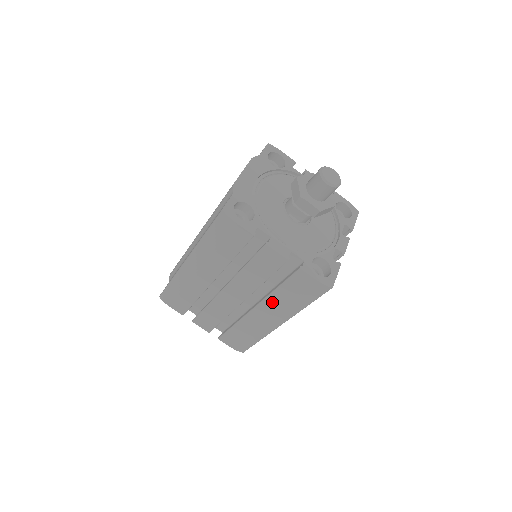
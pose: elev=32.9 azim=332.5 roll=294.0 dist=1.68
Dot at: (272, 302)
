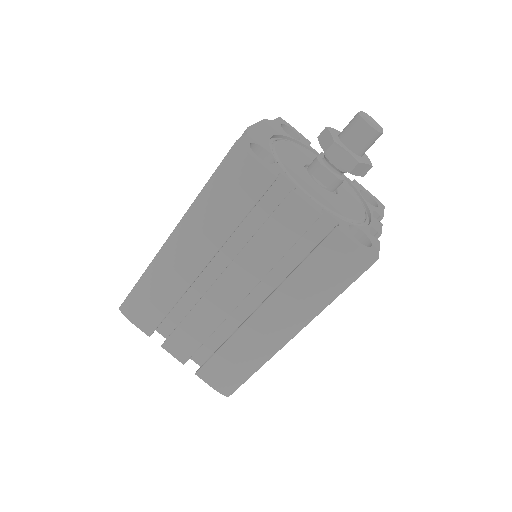
Dot at: (286, 294)
